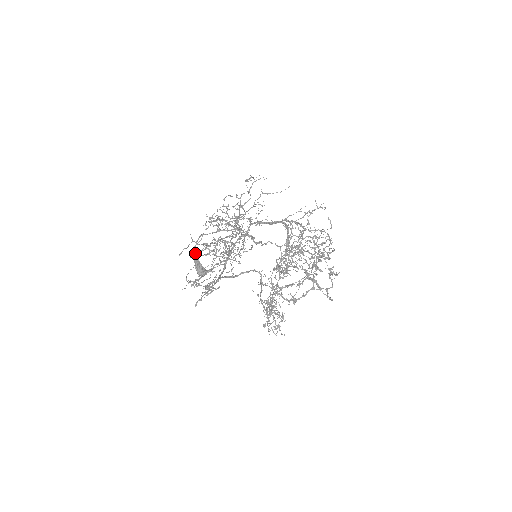
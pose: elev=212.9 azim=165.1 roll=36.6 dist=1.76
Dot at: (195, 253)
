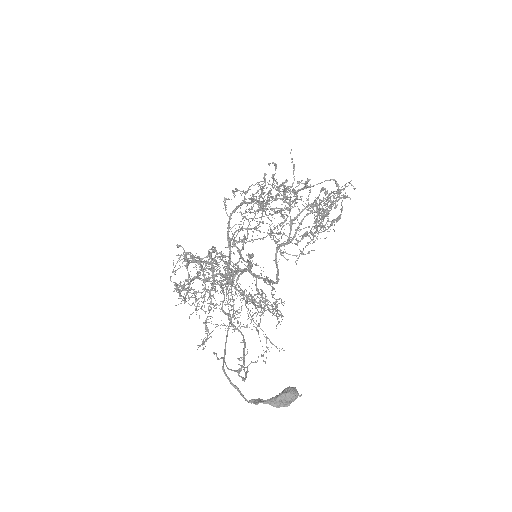
Dot at: occluded
